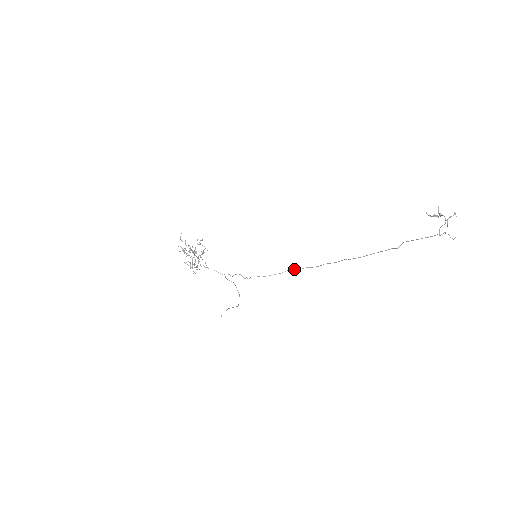
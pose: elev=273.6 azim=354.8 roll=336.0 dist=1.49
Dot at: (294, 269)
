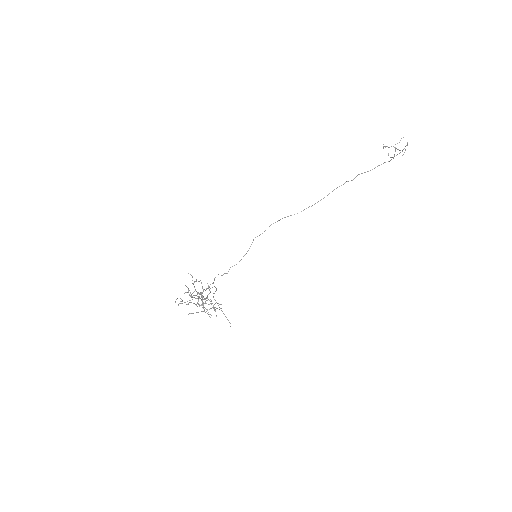
Dot at: occluded
